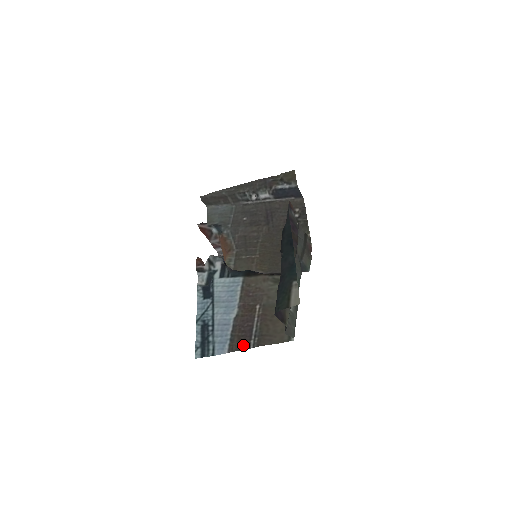
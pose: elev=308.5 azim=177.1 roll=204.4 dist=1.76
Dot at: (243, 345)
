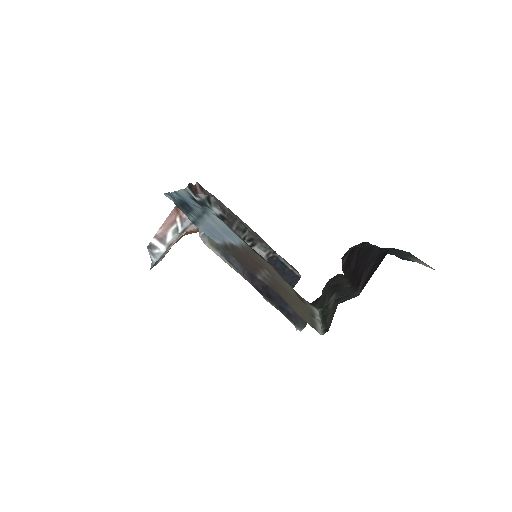
Dot at: (245, 265)
